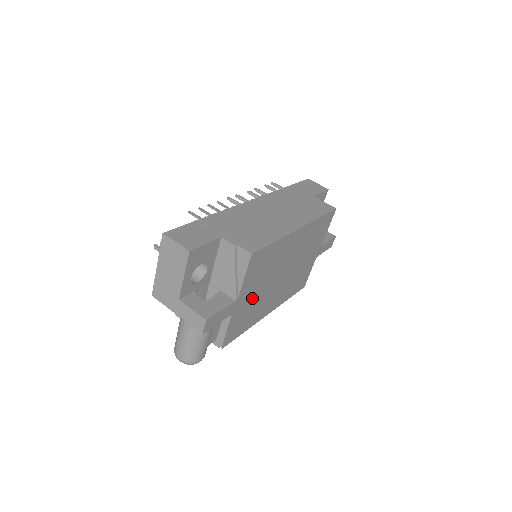
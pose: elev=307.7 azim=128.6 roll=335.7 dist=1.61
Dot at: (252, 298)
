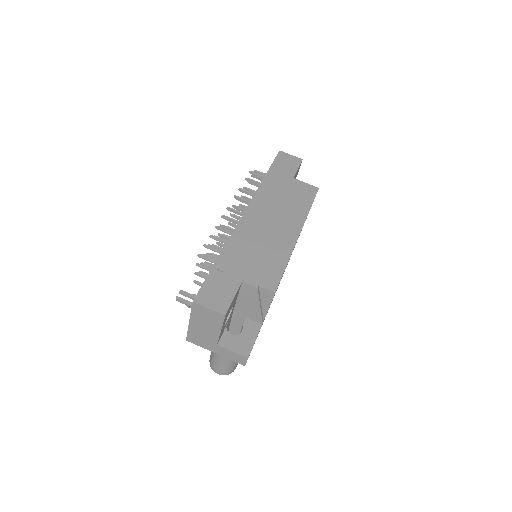
Dot at: (269, 307)
